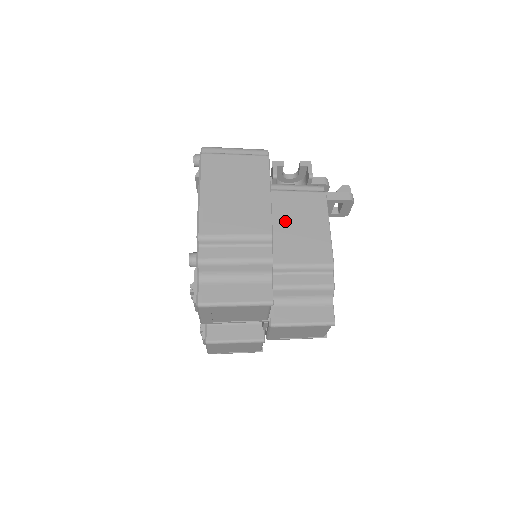
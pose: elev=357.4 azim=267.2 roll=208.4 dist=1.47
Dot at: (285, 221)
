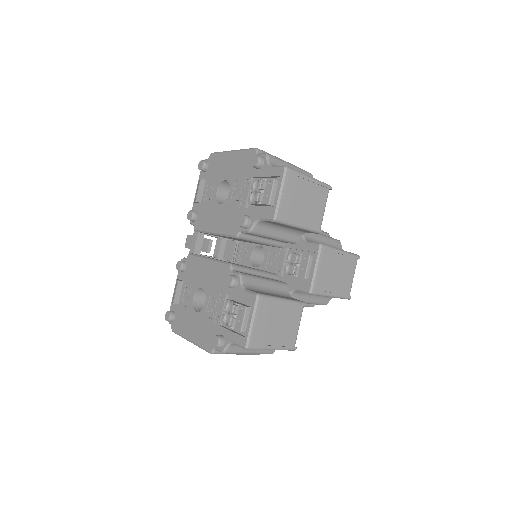
Dot at: occluded
